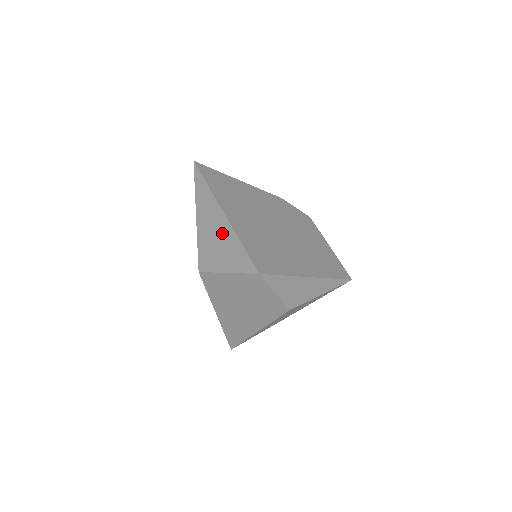
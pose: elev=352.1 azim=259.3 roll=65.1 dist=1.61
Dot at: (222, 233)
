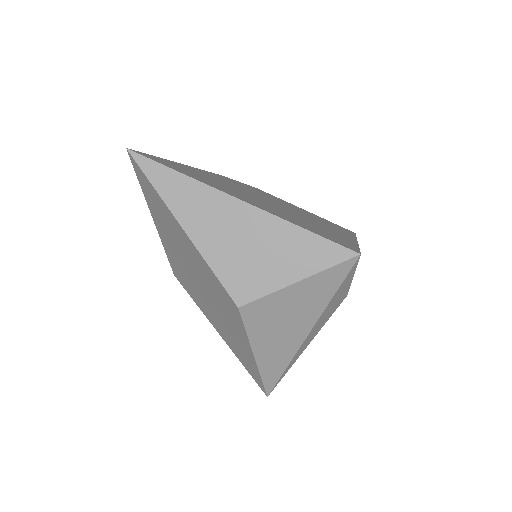
Dot at: (257, 231)
